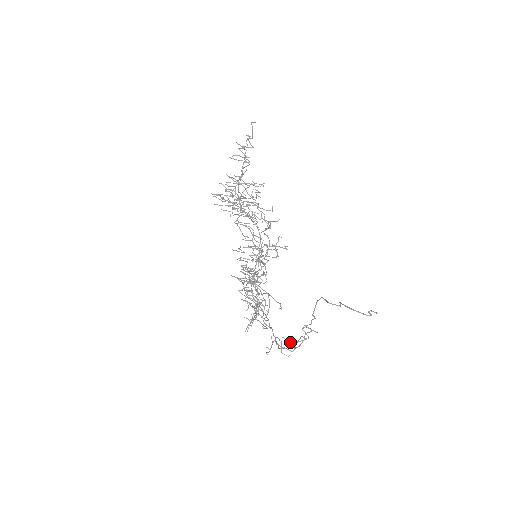
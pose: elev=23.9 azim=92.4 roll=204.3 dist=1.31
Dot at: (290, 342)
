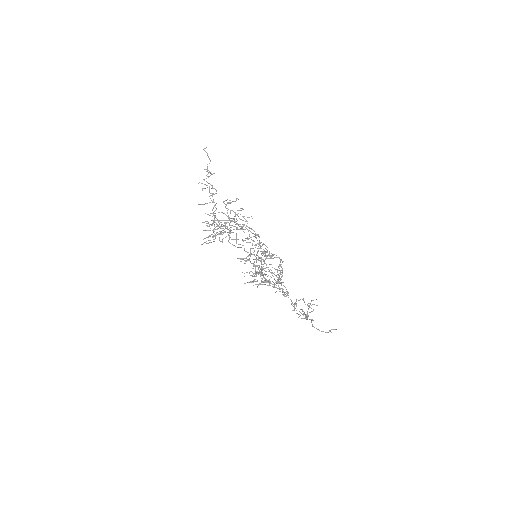
Dot at: occluded
